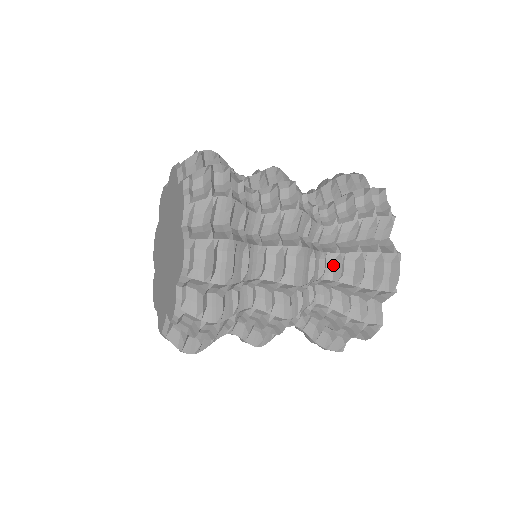
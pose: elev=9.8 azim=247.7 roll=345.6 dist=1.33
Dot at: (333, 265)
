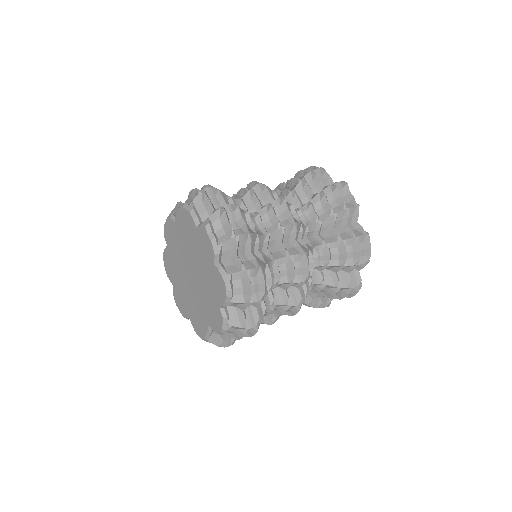
Dot at: (322, 254)
